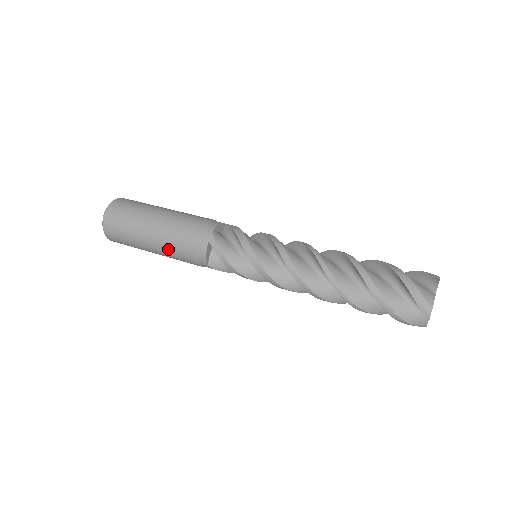
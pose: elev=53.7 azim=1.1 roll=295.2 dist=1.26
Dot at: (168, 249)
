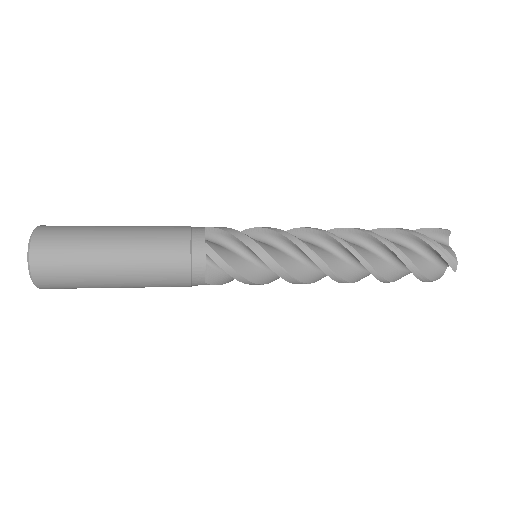
Dot at: (147, 277)
